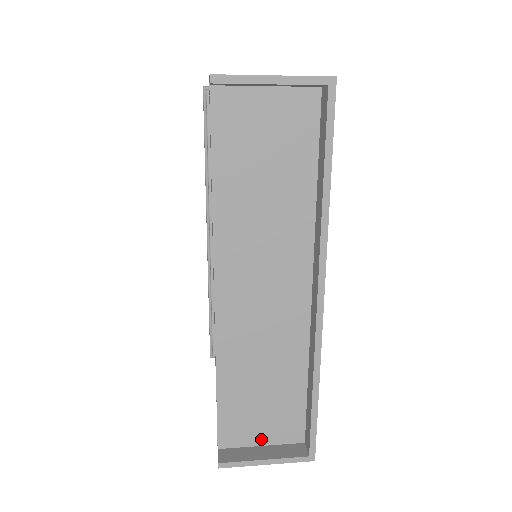
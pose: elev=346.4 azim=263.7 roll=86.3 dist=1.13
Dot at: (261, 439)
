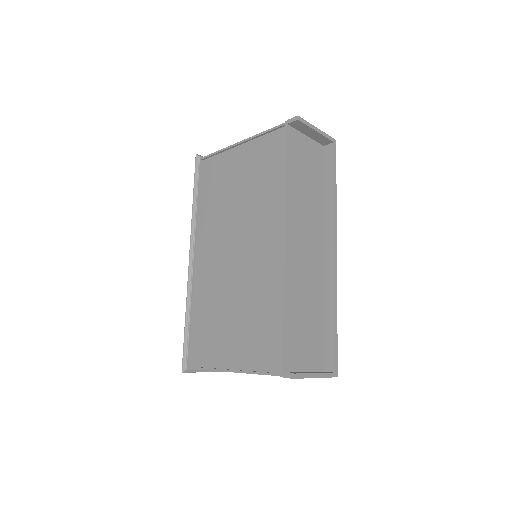
Dot at: (304, 366)
